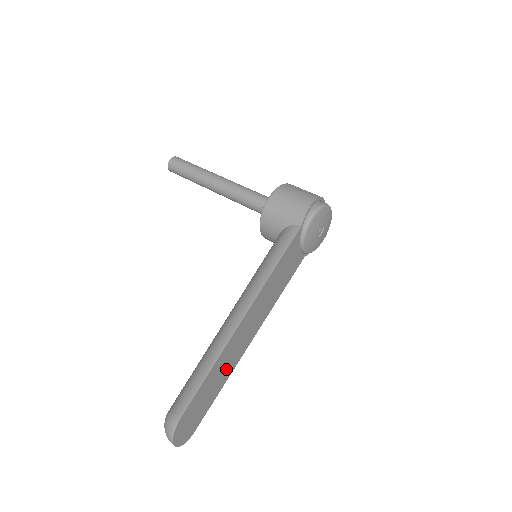
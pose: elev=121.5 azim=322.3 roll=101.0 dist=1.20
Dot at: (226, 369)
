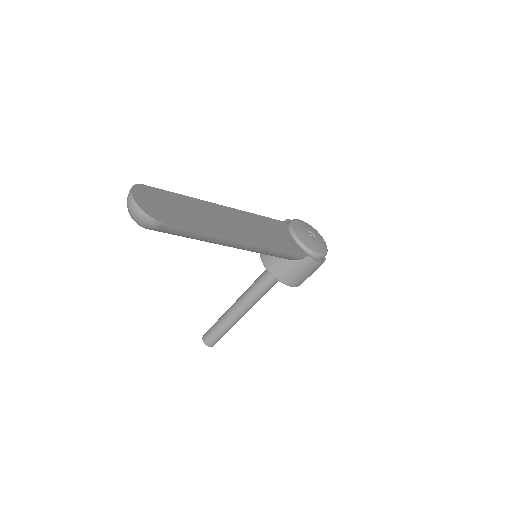
Dot at: (208, 222)
